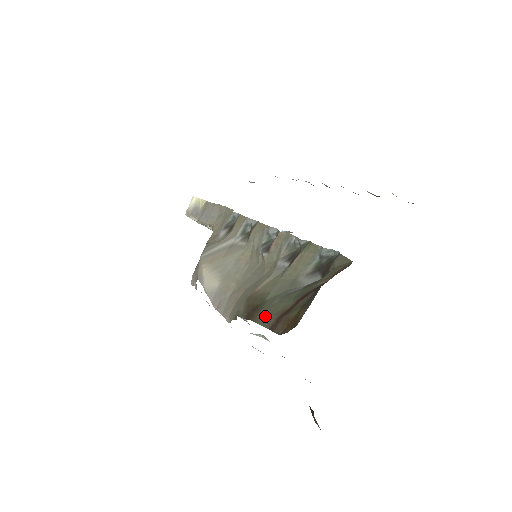
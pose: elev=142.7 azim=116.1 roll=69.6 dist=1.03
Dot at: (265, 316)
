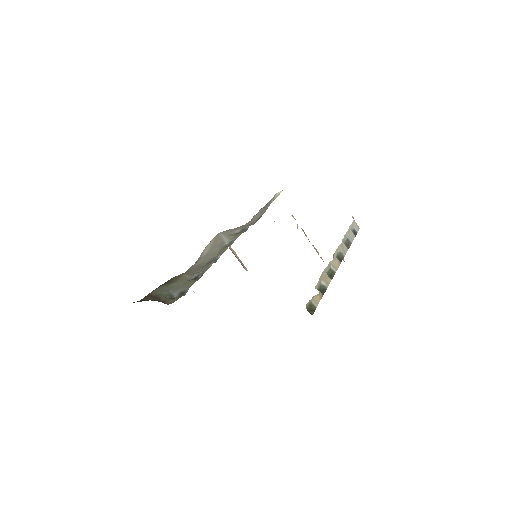
Dot at: (157, 289)
